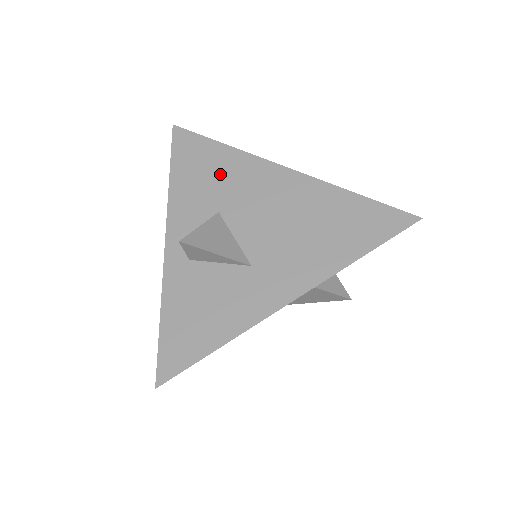
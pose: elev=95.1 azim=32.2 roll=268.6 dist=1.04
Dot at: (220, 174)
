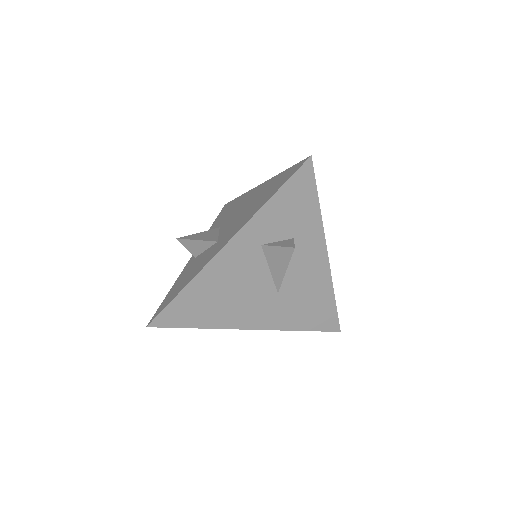
Dot at: (230, 210)
